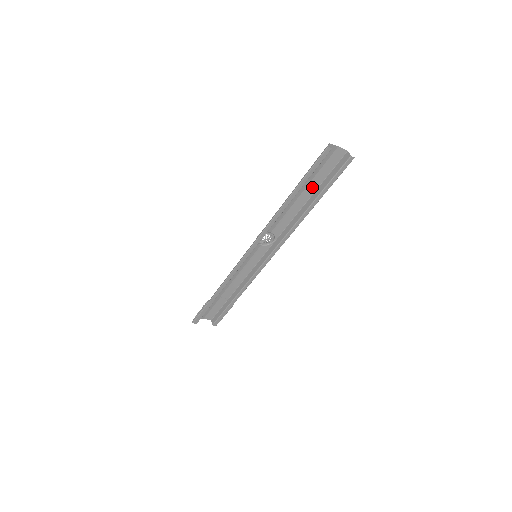
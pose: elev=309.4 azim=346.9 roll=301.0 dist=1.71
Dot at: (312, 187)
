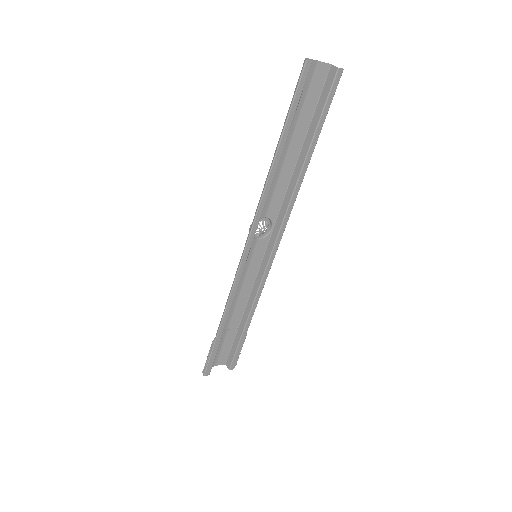
Dot at: (299, 133)
